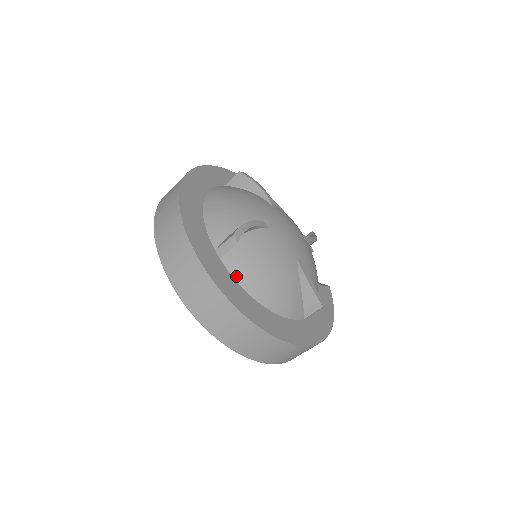
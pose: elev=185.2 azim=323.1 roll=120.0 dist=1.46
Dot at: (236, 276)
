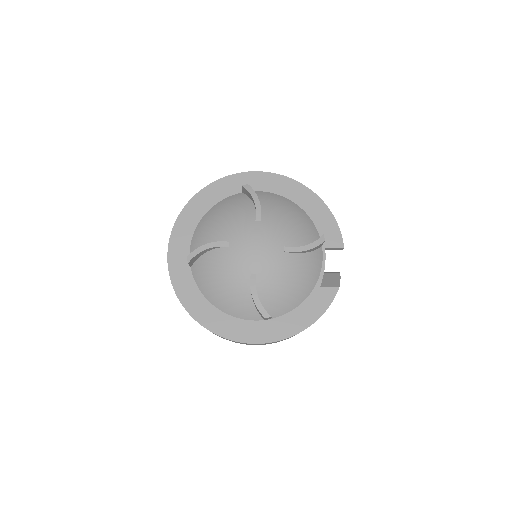
Dot at: (197, 283)
